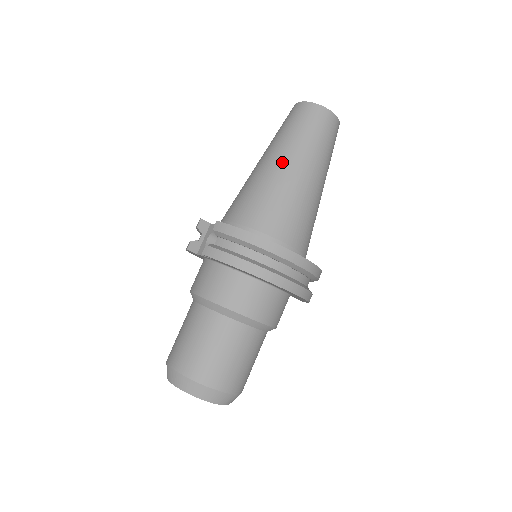
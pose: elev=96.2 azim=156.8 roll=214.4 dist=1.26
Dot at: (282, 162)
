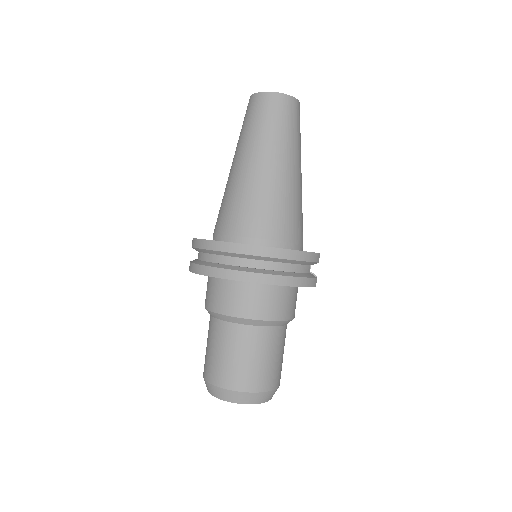
Dot at: (235, 163)
